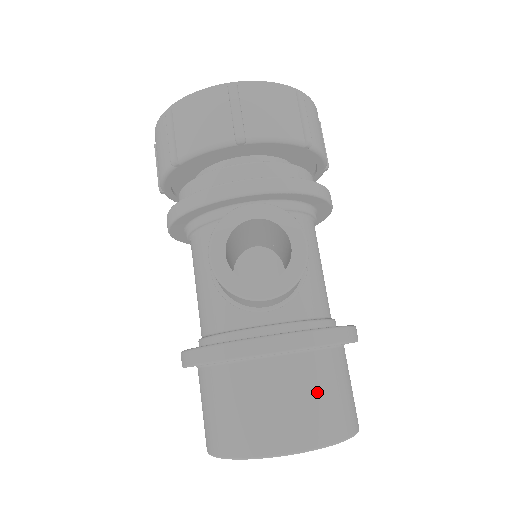
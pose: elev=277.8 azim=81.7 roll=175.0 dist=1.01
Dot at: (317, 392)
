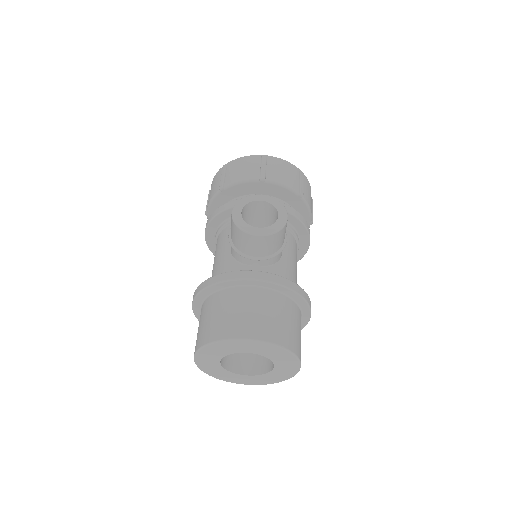
Dot at: (277, 314)
